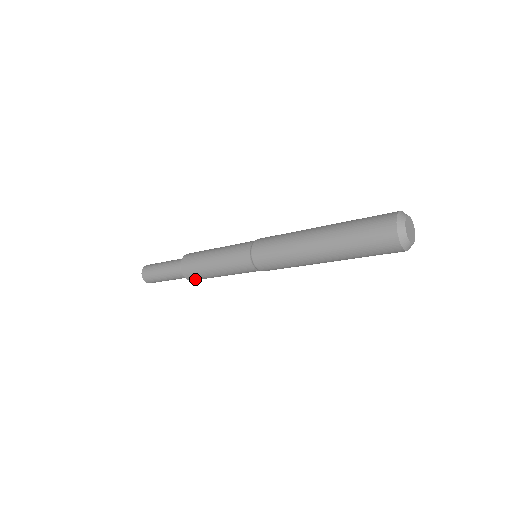
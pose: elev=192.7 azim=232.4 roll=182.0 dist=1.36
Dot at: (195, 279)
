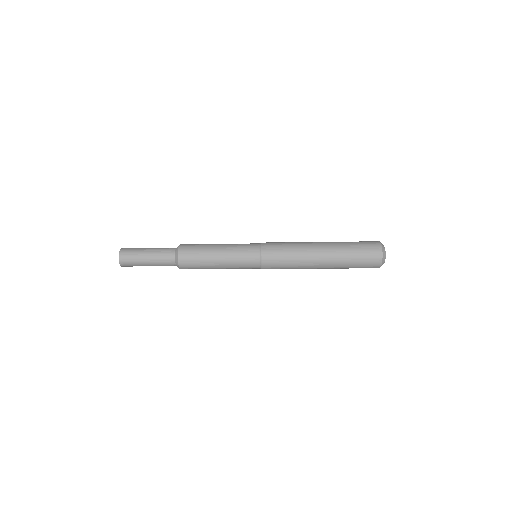
Dot at: (186, 261)
